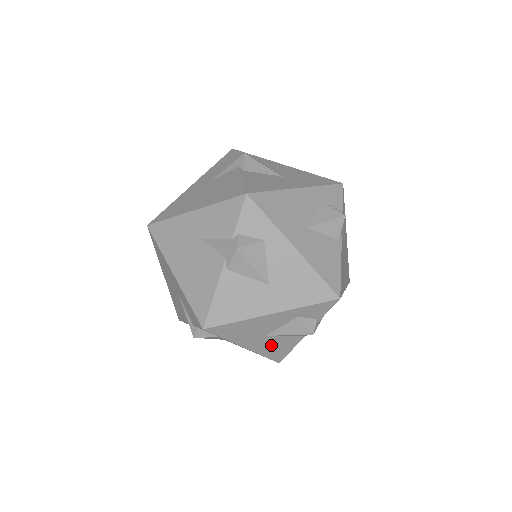
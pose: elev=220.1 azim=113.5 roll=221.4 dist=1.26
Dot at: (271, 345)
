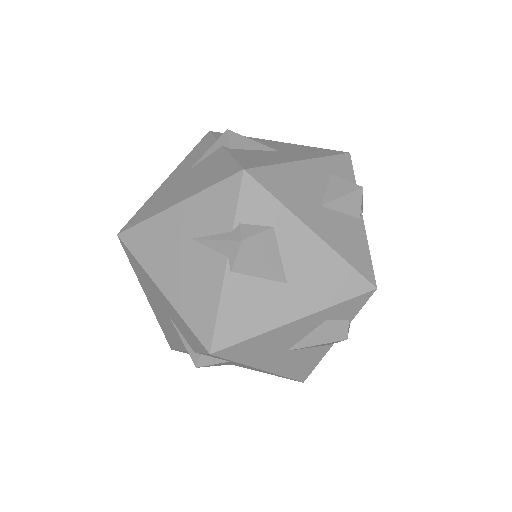
Dot at: (294, 361)
